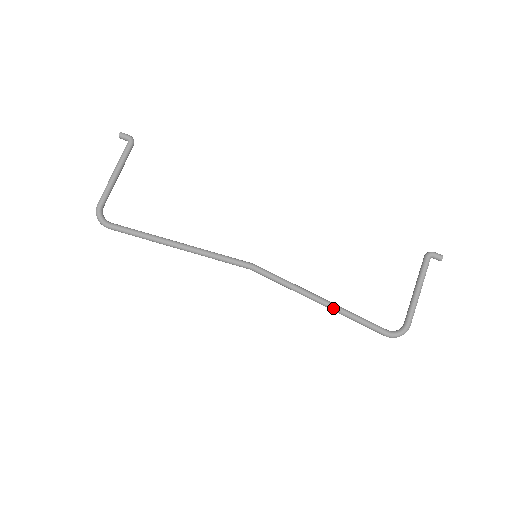
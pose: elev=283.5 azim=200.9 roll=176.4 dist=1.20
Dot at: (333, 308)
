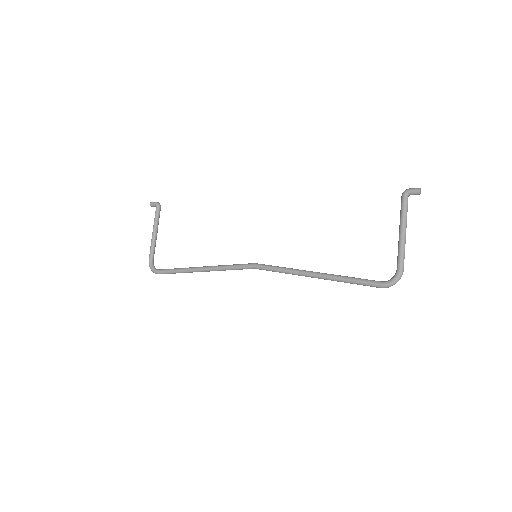
Dot at: (325, 278)
